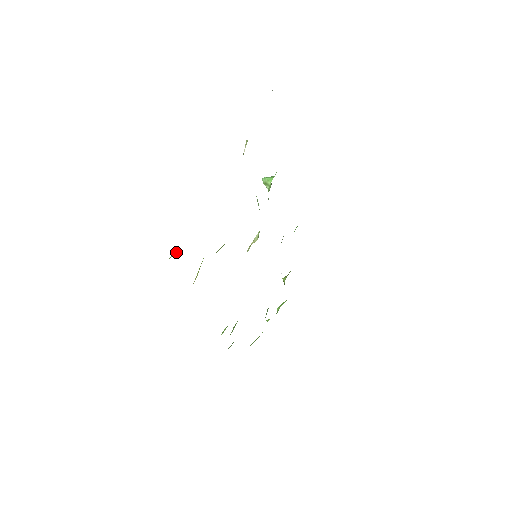
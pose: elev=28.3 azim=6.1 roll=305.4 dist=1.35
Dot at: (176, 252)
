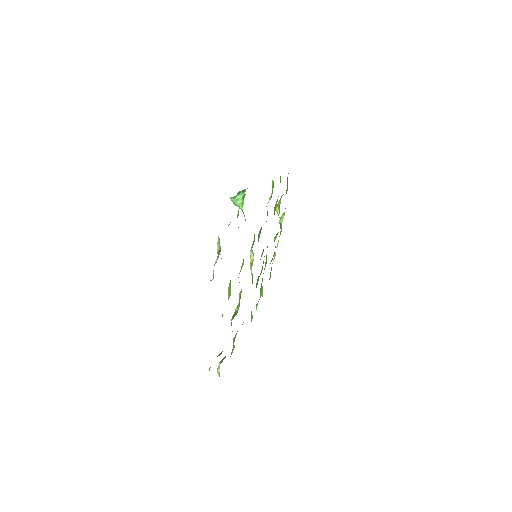
Dot at: (219, 367)
